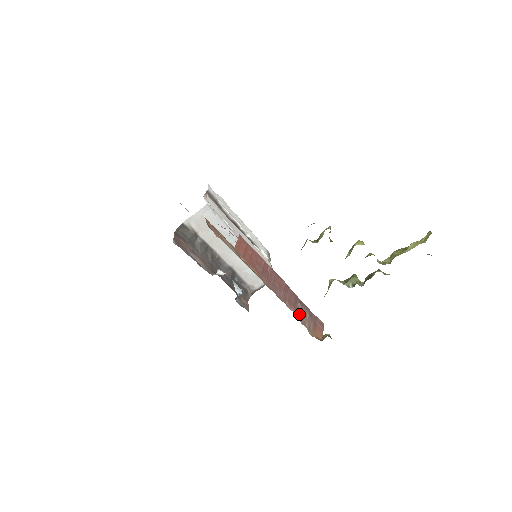
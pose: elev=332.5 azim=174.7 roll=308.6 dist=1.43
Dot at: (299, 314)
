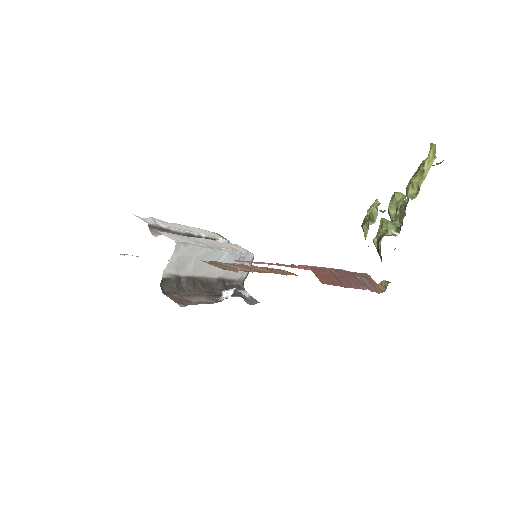
Dot at: (366, 286)
